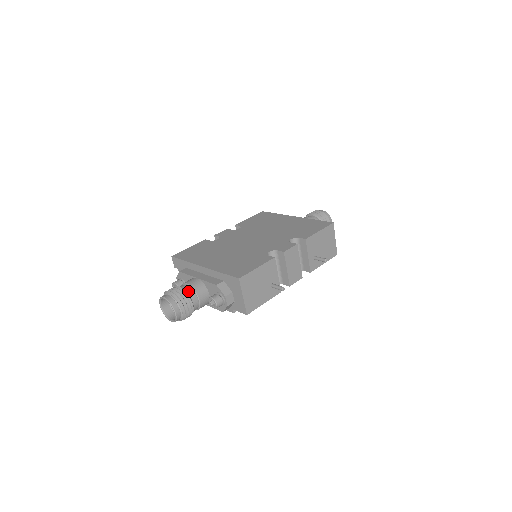
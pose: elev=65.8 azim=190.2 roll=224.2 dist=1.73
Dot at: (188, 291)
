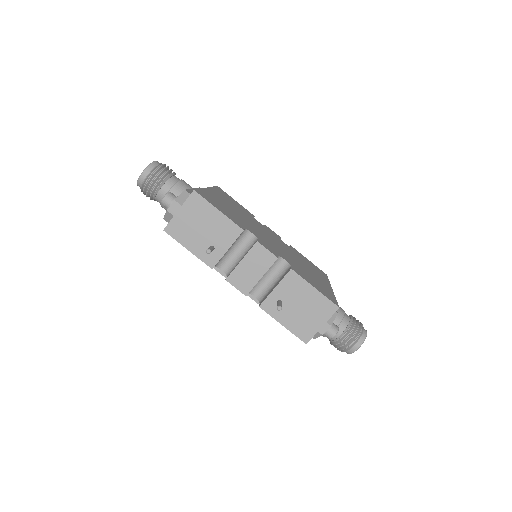
Dot at: (172, 179)
